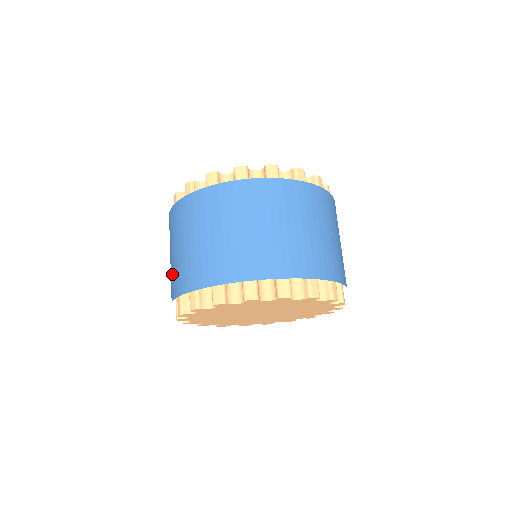
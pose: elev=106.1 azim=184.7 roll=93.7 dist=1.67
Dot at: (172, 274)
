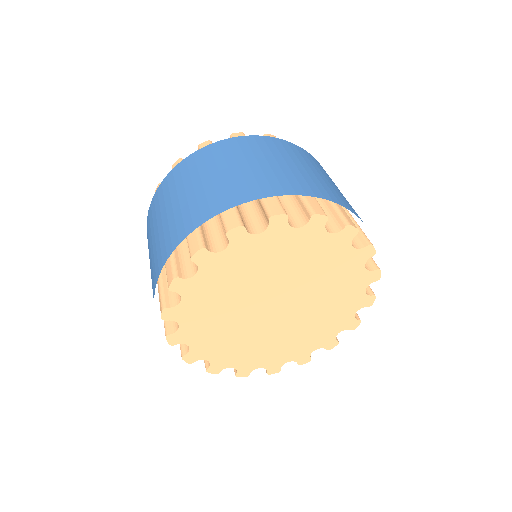
Dot at: (179, 217)
